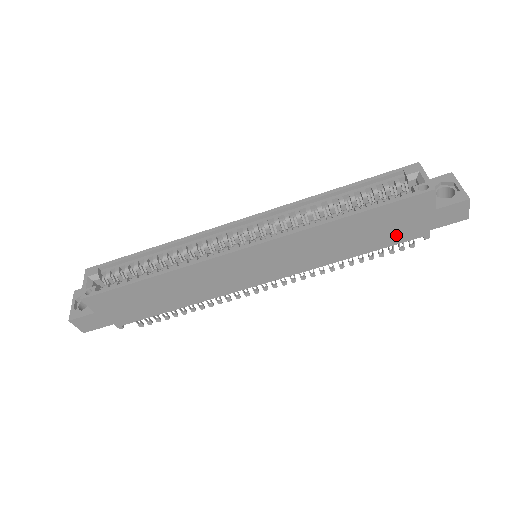
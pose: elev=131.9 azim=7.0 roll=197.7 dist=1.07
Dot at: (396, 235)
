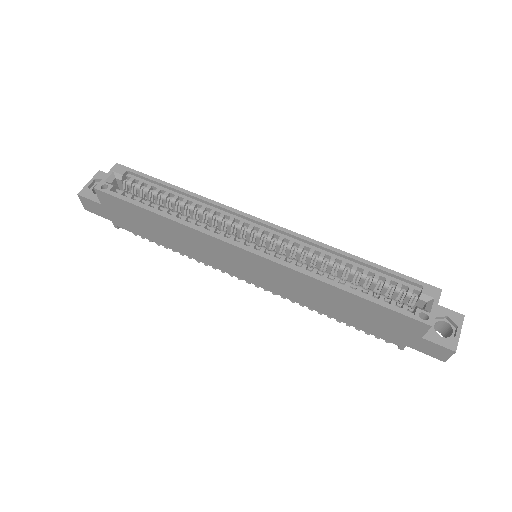
Dot at: (376, 329)
